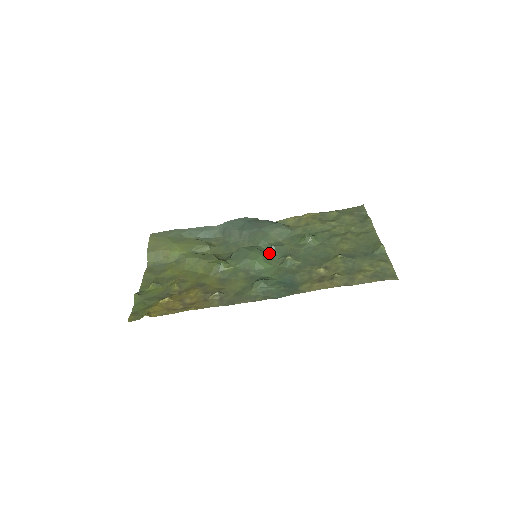
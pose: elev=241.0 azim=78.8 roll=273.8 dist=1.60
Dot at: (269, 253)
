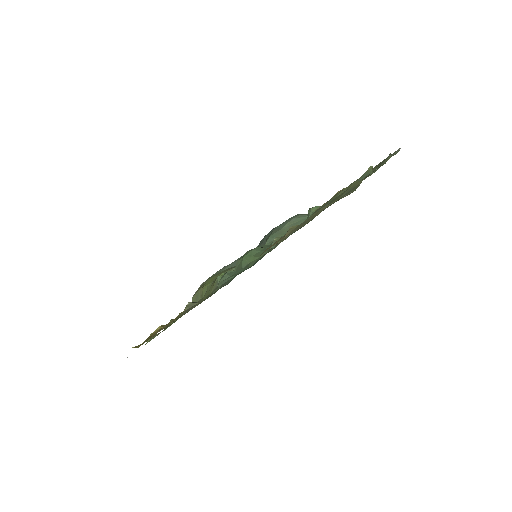
Dot at: (268, 247)
